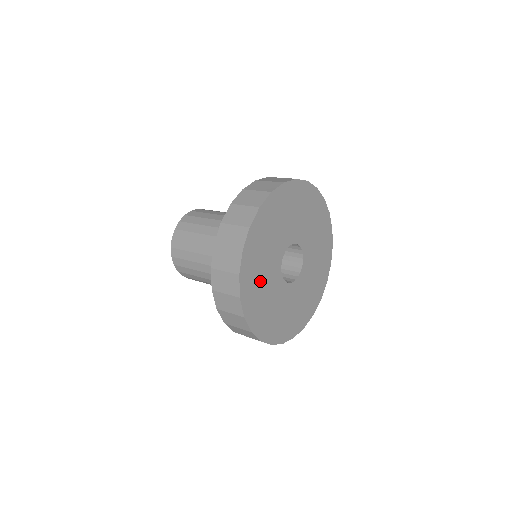
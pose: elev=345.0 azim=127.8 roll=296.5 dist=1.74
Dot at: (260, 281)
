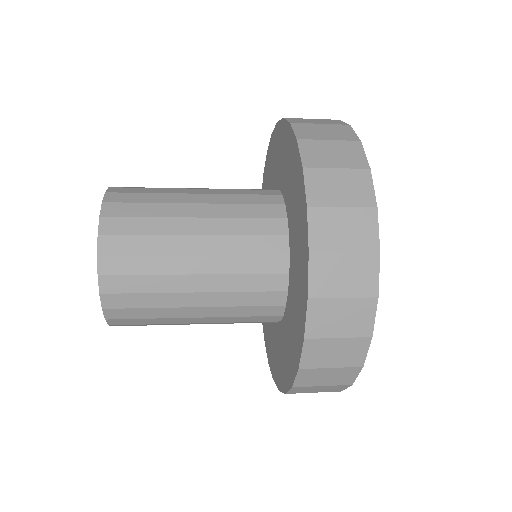
Dot at: occluded
